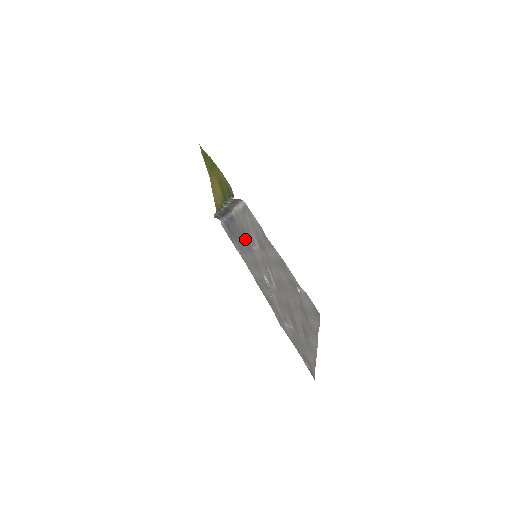
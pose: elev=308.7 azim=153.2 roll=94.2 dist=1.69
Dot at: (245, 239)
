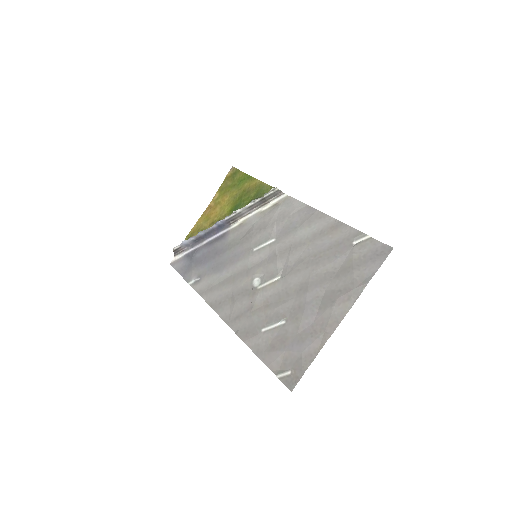
Dot at: (238, 248)
